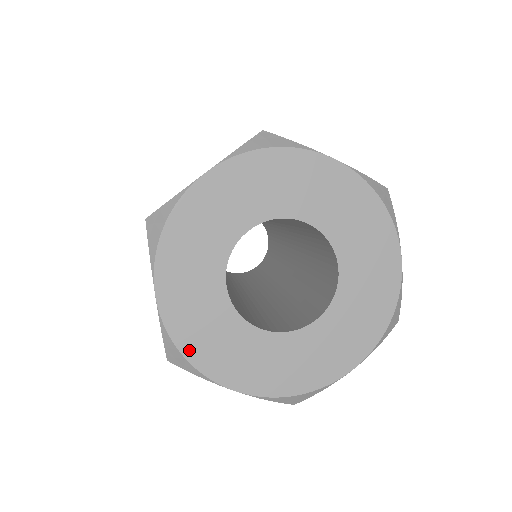
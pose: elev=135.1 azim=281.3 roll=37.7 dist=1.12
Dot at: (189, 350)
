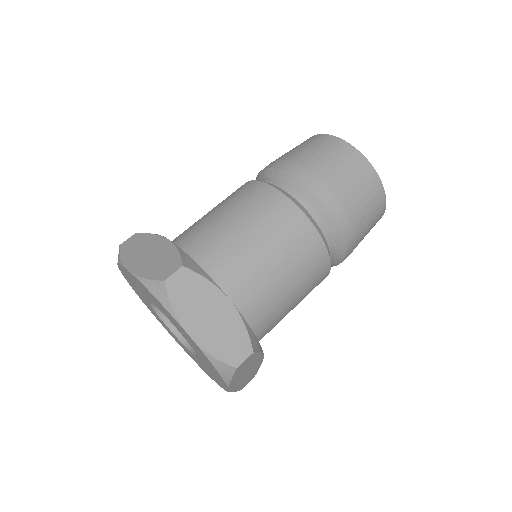
Dot at: (140, 298)
